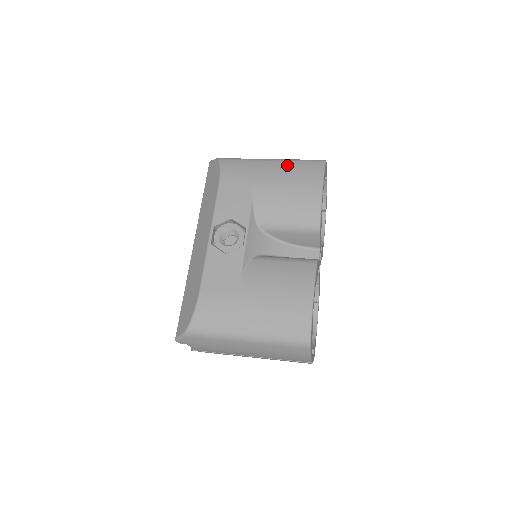
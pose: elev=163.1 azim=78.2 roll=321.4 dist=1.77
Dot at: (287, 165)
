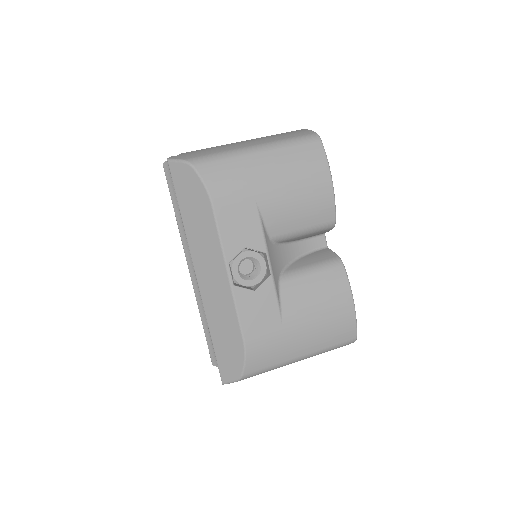
Dot at: (282, 156)
